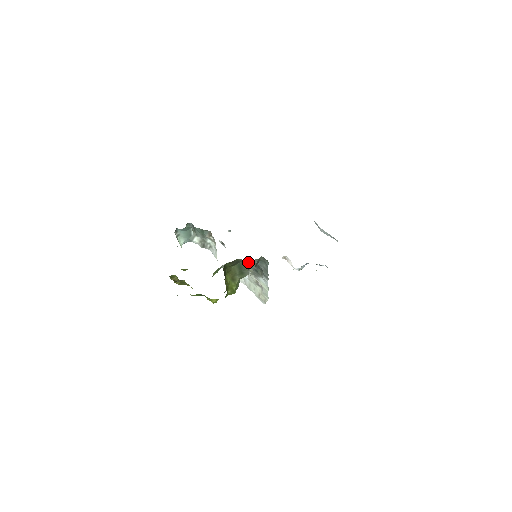
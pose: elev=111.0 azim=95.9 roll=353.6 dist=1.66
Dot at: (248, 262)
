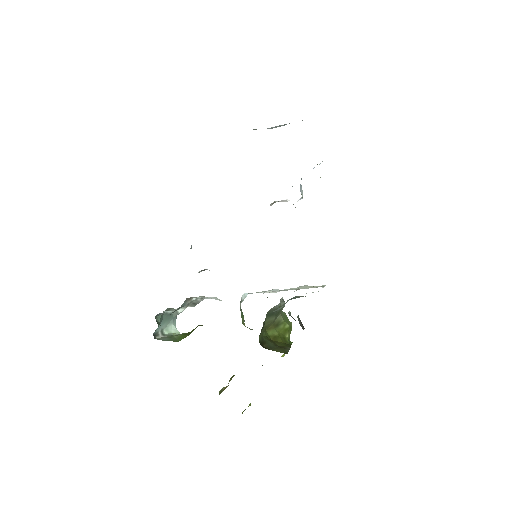
Dot at: occluded
